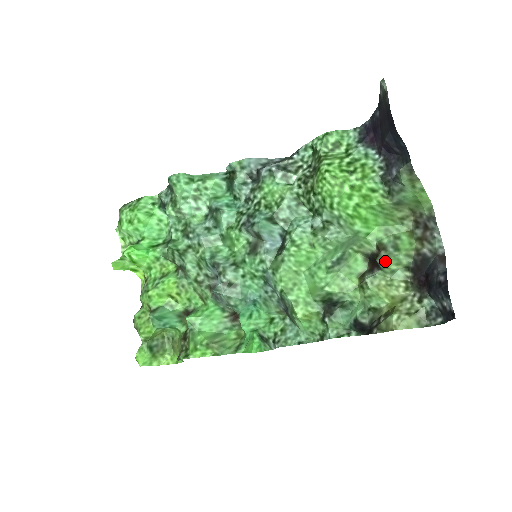
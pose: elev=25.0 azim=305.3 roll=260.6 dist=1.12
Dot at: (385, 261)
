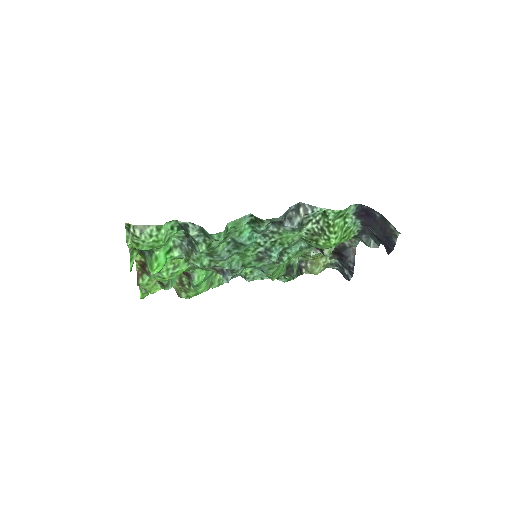
Dot at: (329, 256)
